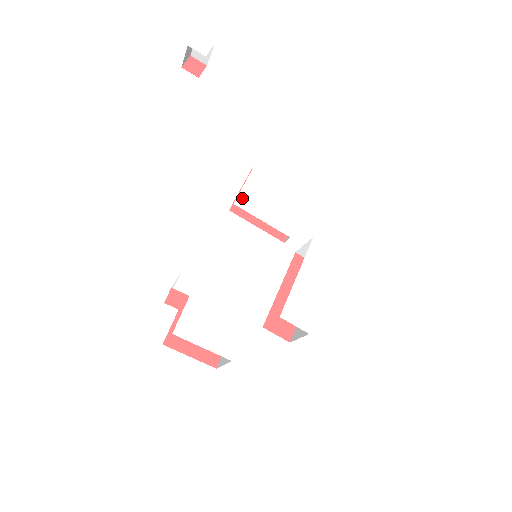
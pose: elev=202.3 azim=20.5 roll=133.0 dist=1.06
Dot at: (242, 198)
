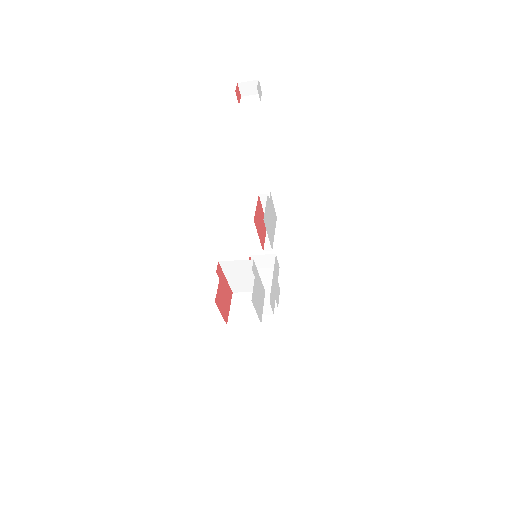
Dot at: (265, 217)
